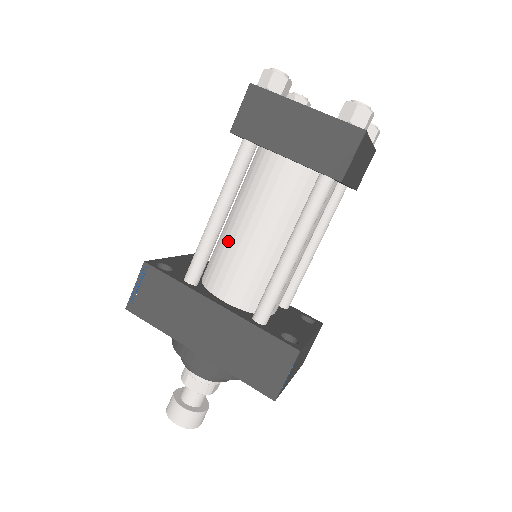
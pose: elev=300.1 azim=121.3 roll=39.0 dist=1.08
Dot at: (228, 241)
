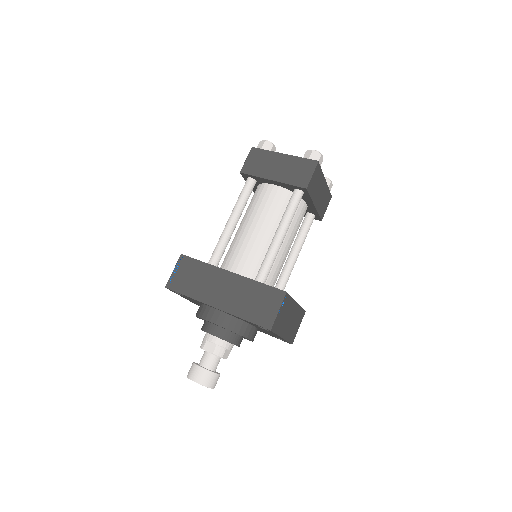
Dot at: (238, 238)
